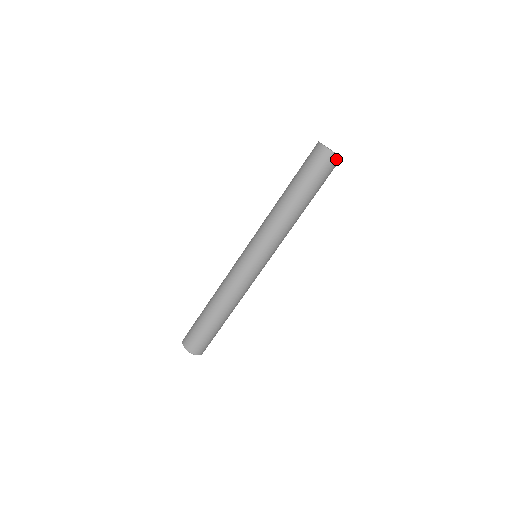
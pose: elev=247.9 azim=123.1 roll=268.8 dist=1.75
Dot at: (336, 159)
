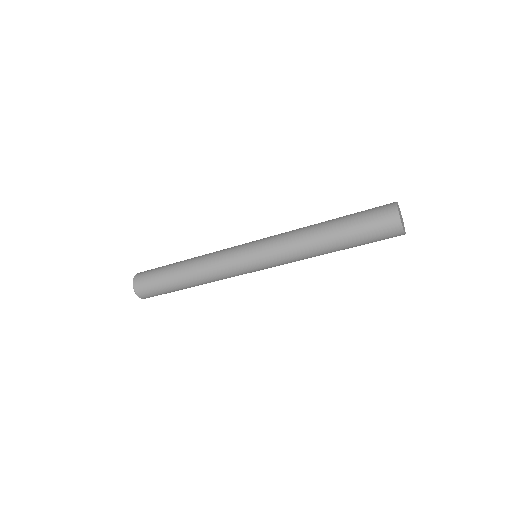
Dot at: (399, 232)
